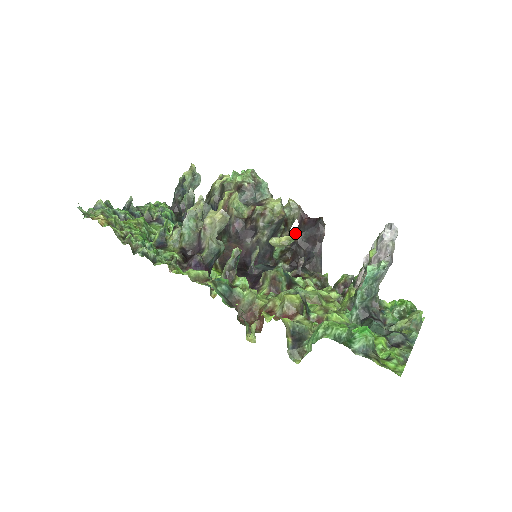
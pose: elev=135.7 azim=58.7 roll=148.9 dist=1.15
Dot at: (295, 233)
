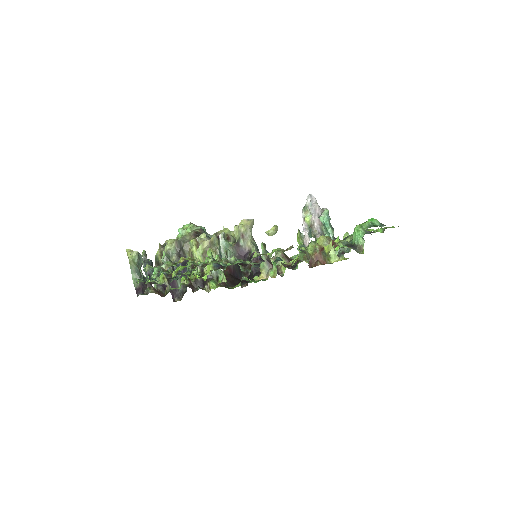
Dot at: occluded
